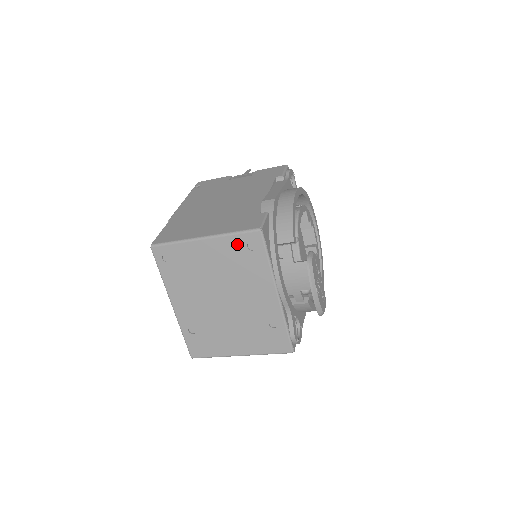
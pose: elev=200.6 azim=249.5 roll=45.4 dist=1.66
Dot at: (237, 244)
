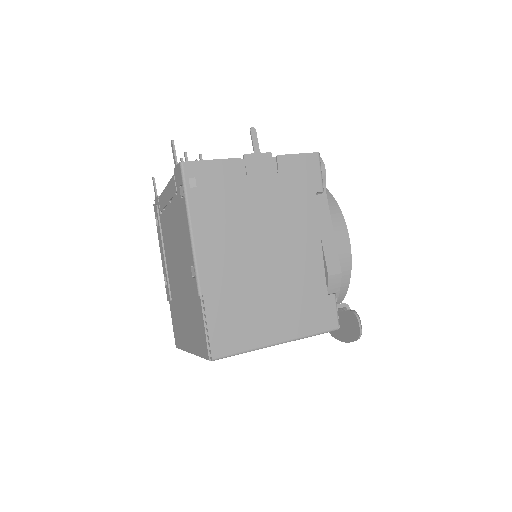
Dot at: occluded
